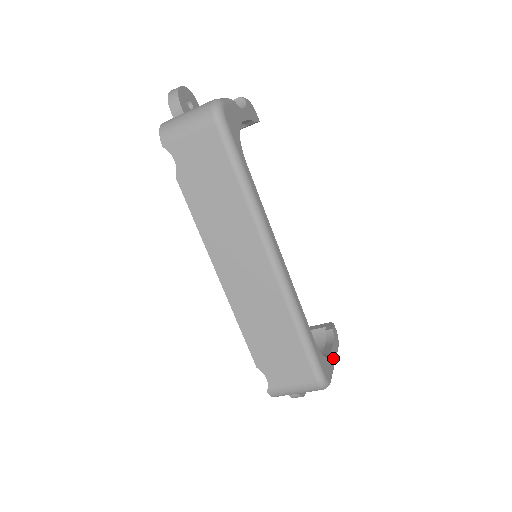
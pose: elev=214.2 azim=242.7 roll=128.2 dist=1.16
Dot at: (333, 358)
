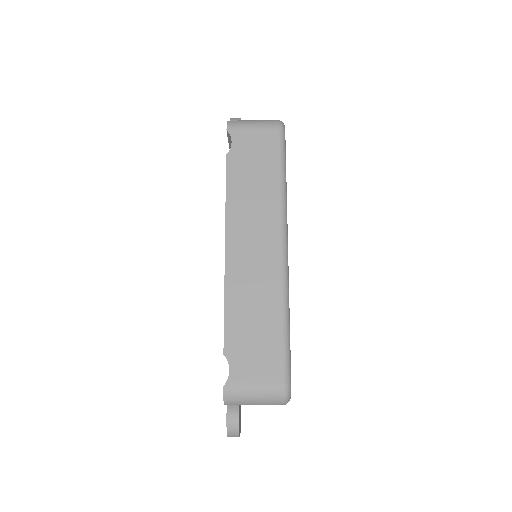
Dot at: occluded
